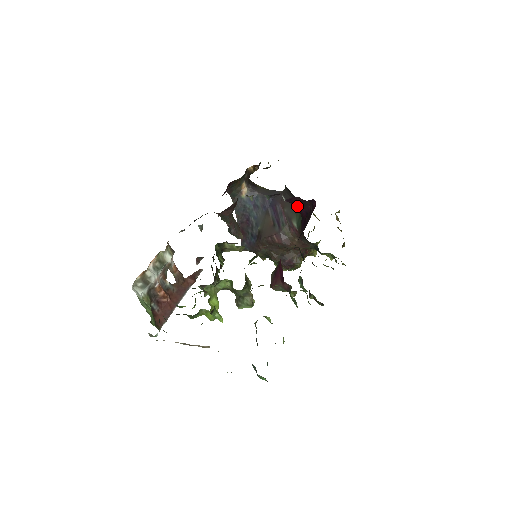
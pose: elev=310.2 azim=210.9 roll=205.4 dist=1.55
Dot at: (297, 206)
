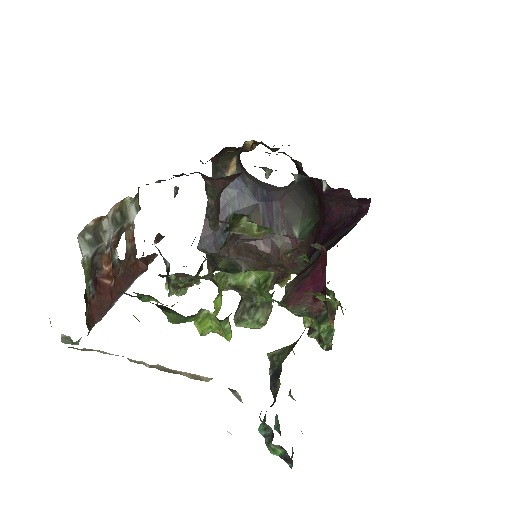
Dot at: (331, 204)
